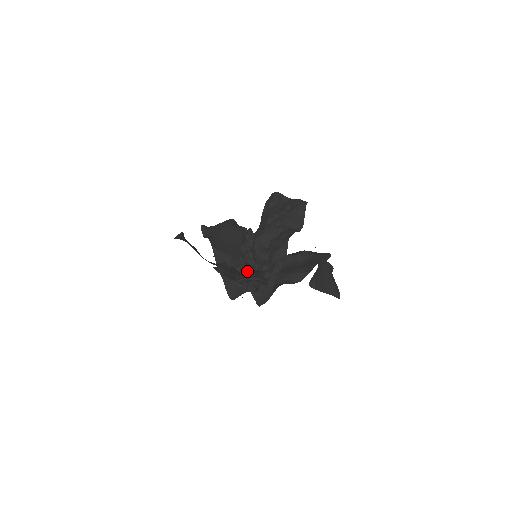
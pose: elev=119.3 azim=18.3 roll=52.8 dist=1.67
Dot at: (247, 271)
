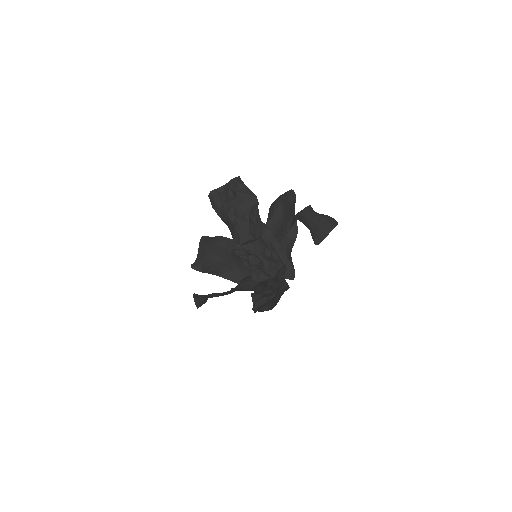
Dot at: (276, 290)
